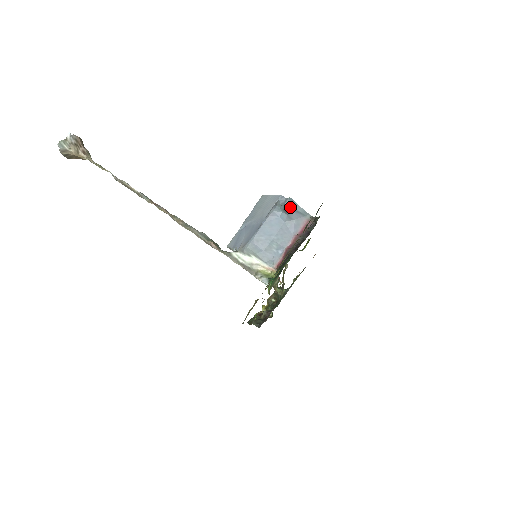
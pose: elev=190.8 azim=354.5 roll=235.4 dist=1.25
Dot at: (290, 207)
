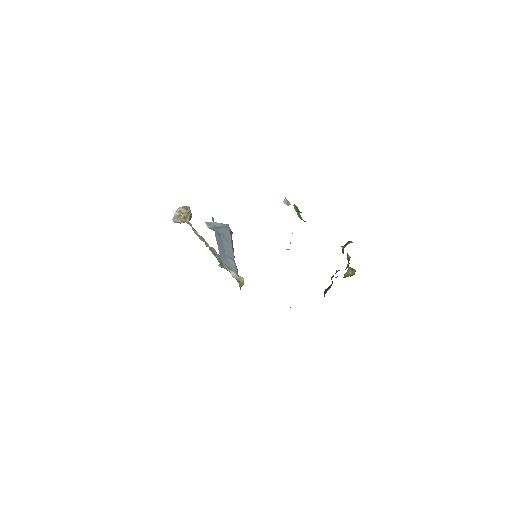
Dot at: (213, 227)
